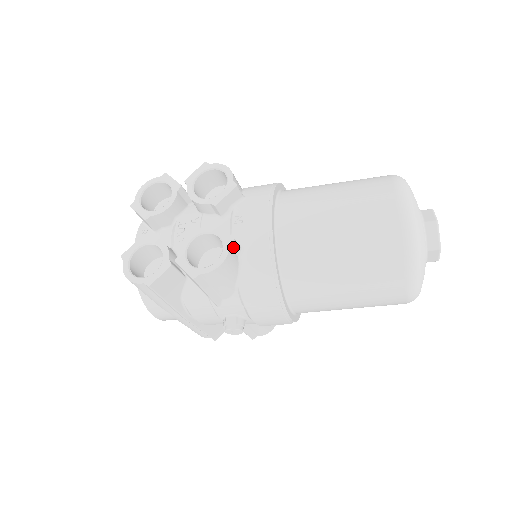
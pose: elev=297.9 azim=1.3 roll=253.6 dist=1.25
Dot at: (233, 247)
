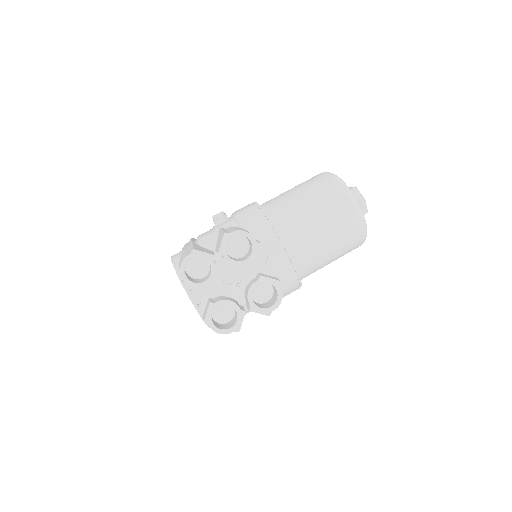
Dot at: (279, 284)
